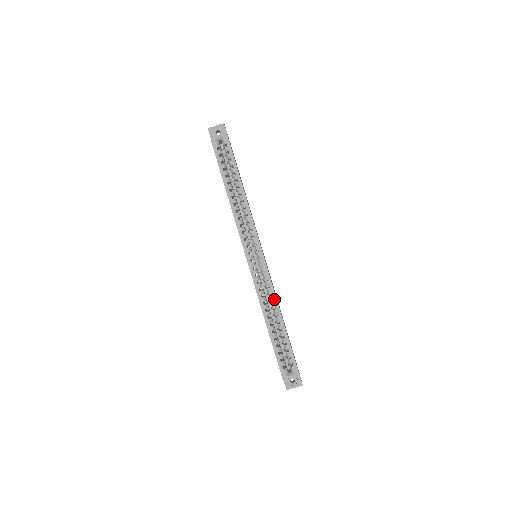
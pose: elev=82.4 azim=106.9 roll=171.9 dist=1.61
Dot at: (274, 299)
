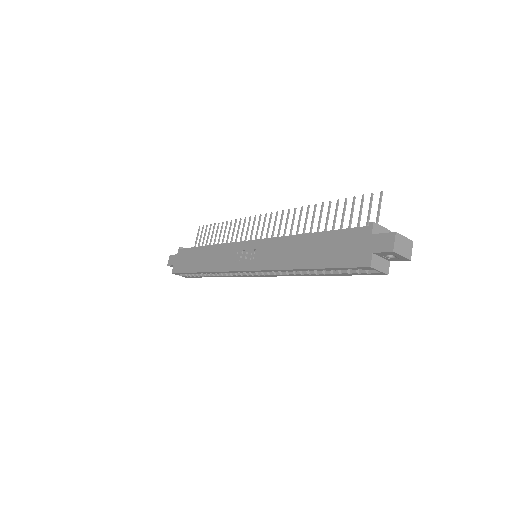
Dot at: (226, 276)
